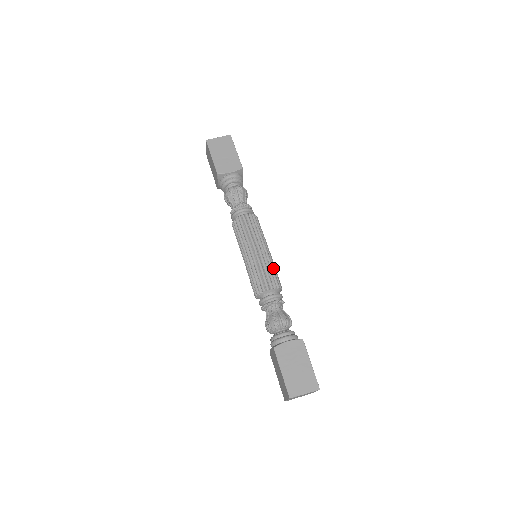
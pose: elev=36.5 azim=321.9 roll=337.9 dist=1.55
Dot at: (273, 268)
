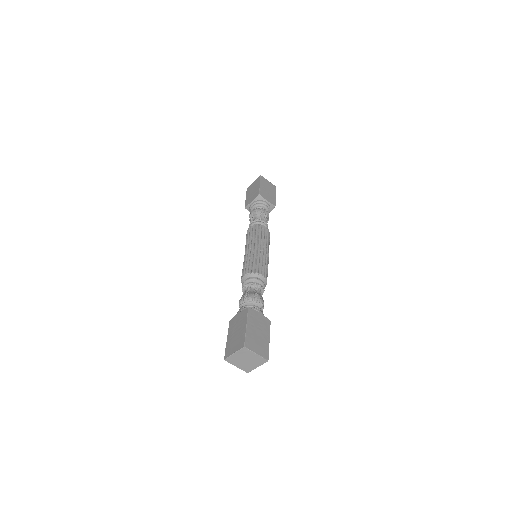
Dot at: occluded
